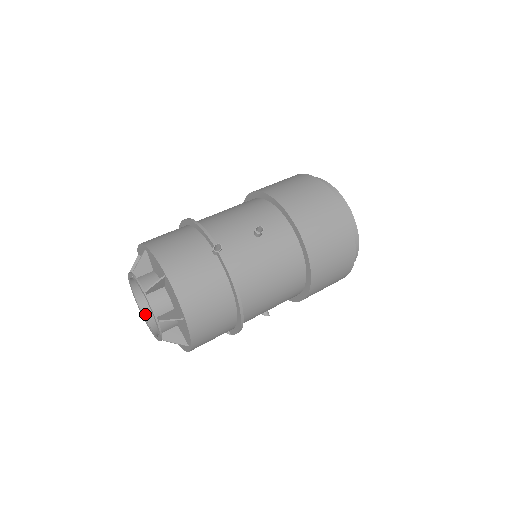
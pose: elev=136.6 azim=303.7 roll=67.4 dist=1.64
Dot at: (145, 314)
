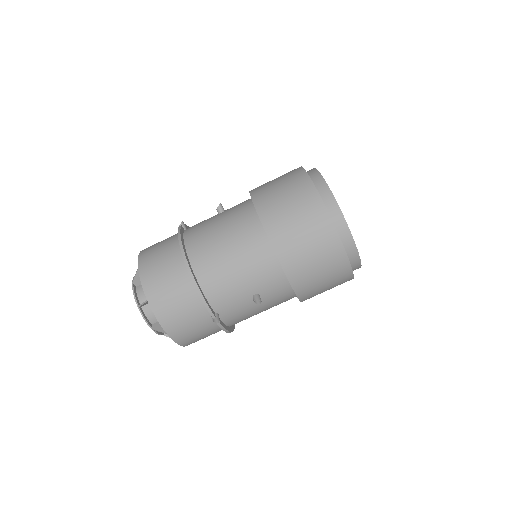
Dot at: occluded
